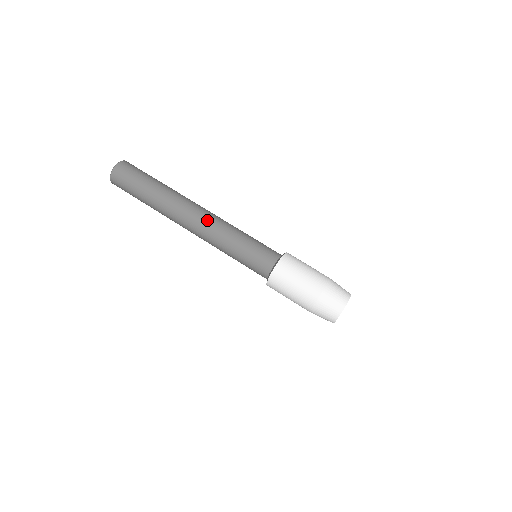
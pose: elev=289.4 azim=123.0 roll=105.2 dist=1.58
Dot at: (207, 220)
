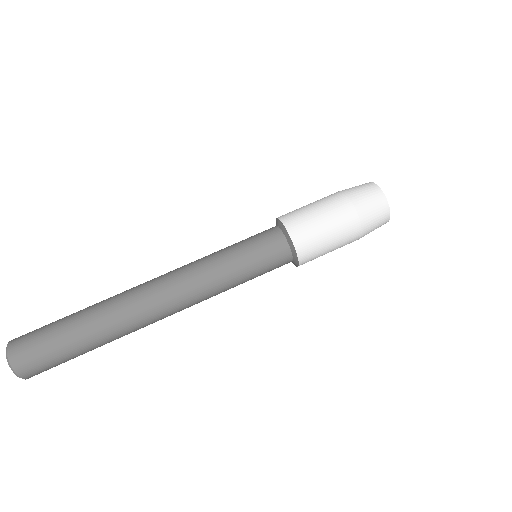
Dot at: (174, 280)
